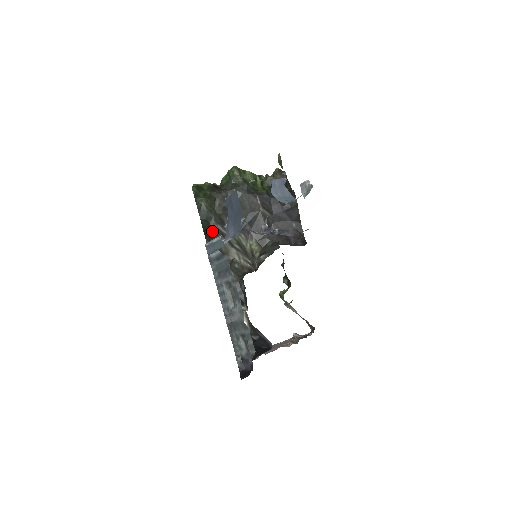
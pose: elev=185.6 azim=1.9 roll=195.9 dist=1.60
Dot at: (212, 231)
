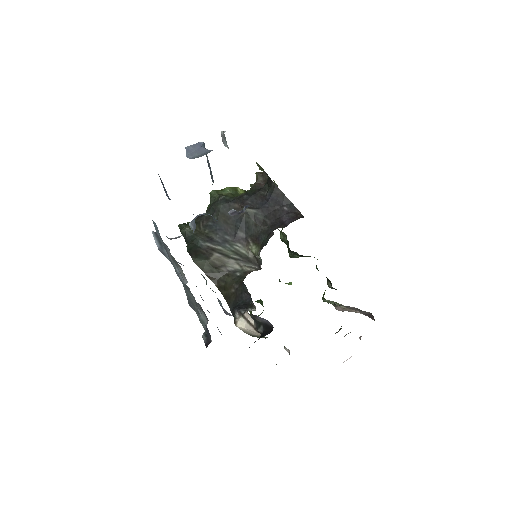
Dot at: (200, 250)
